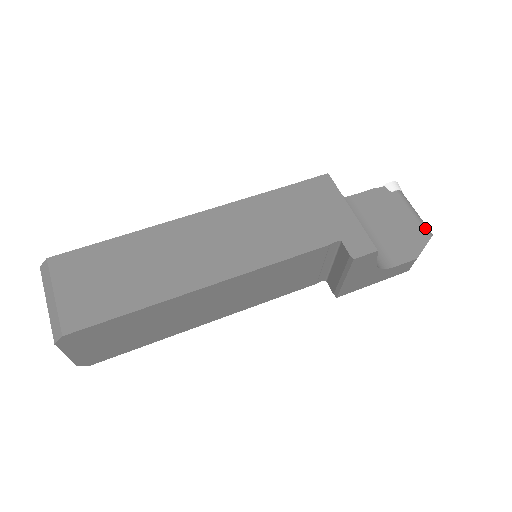
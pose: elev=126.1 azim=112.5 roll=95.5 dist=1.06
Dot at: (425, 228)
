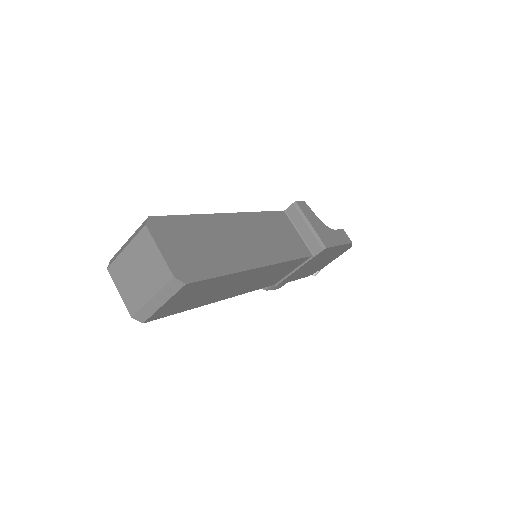
Dot at: occluded
